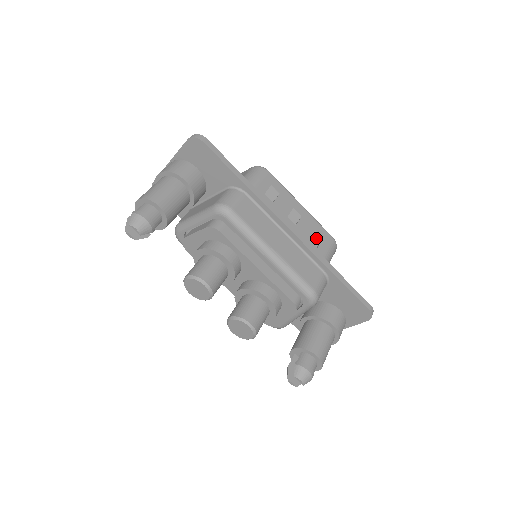
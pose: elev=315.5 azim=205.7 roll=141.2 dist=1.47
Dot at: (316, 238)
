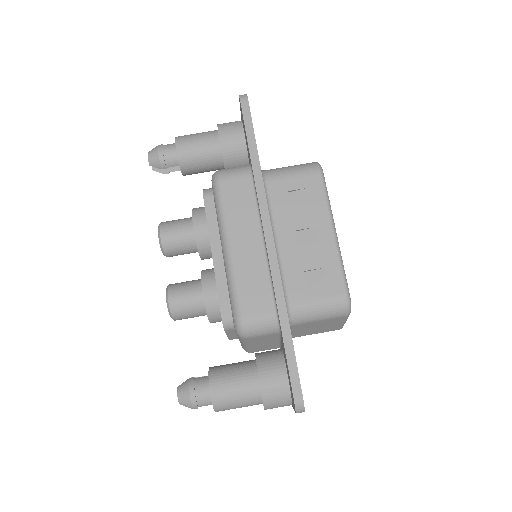
Dot at: (318, 277)
